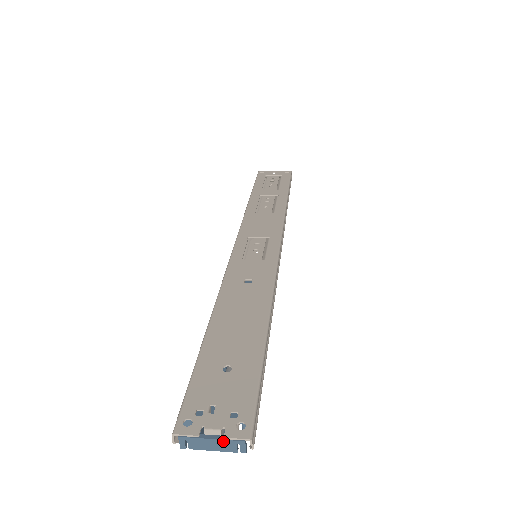
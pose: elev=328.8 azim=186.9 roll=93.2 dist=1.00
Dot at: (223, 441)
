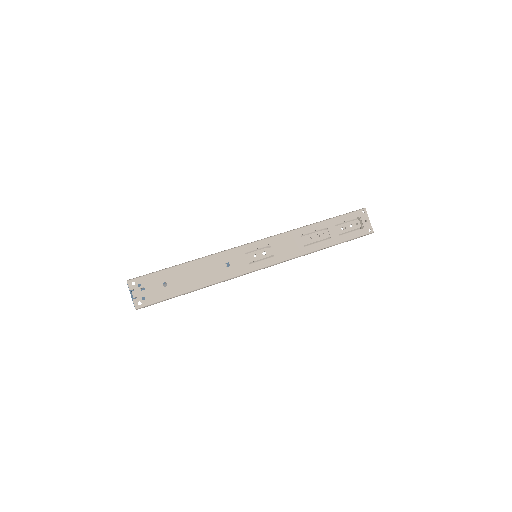
Dot at: (132, 299)
